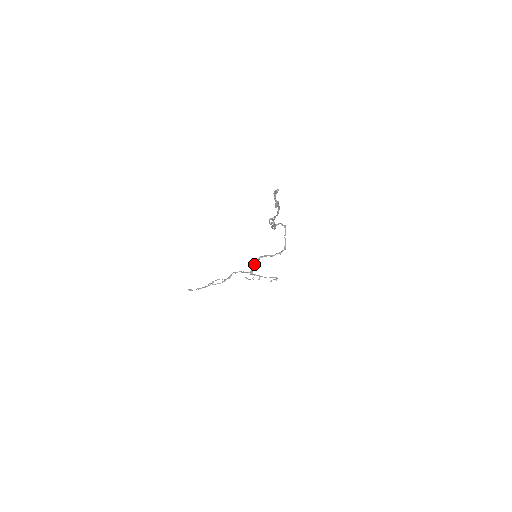
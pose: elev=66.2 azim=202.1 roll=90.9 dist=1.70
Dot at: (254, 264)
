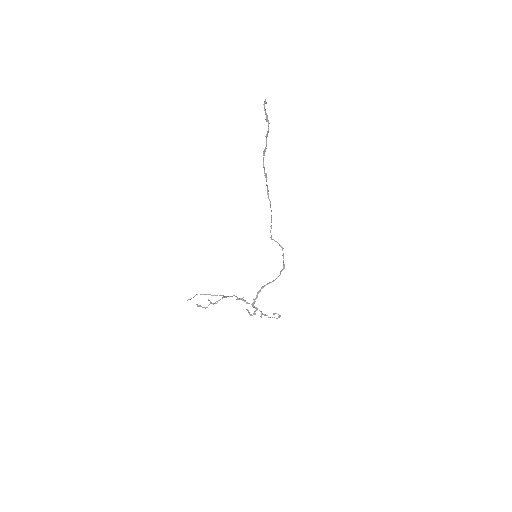
Dot at: (255, 298)
